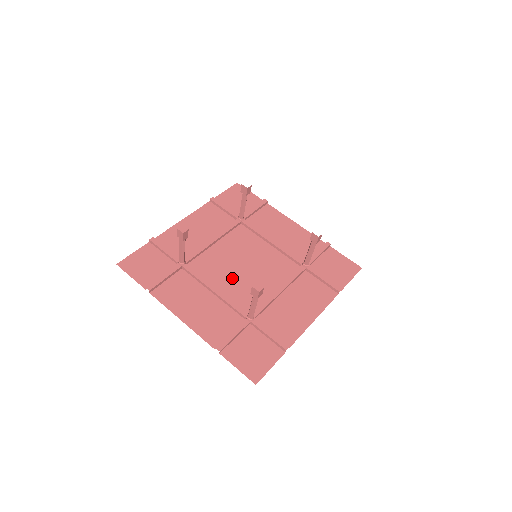
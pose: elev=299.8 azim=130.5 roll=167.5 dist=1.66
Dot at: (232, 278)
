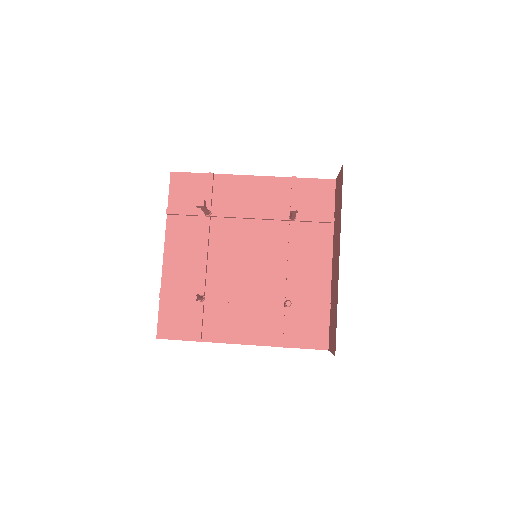
Dot at: (247, 278)
